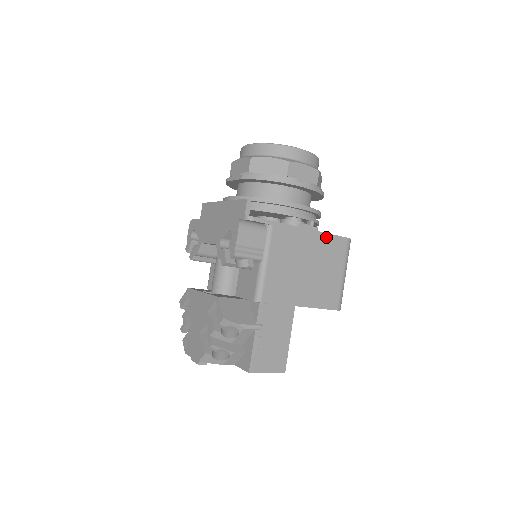
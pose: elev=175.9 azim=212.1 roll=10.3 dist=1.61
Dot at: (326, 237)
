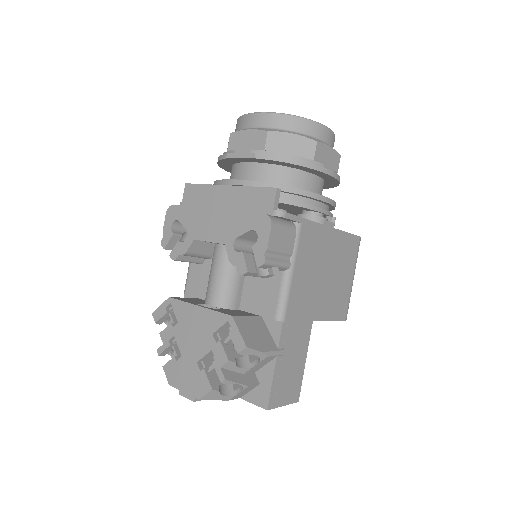
Dot at: (344, 236)
